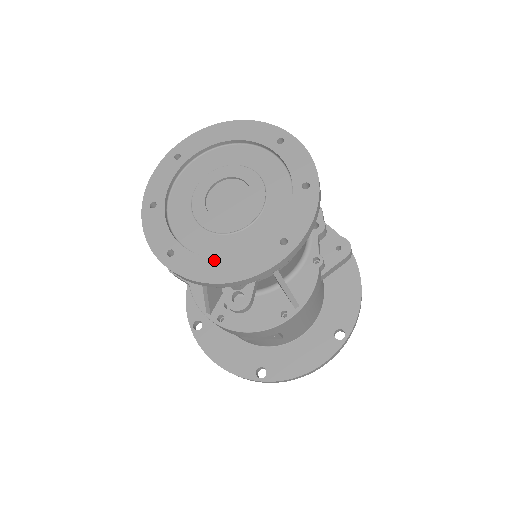
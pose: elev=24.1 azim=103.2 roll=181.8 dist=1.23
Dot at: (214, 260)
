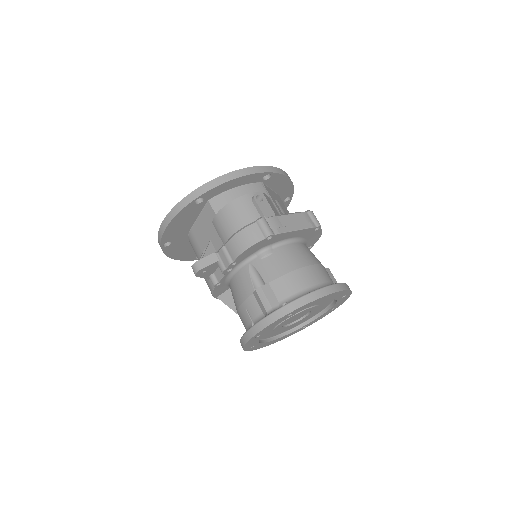
Dot at: occluded
